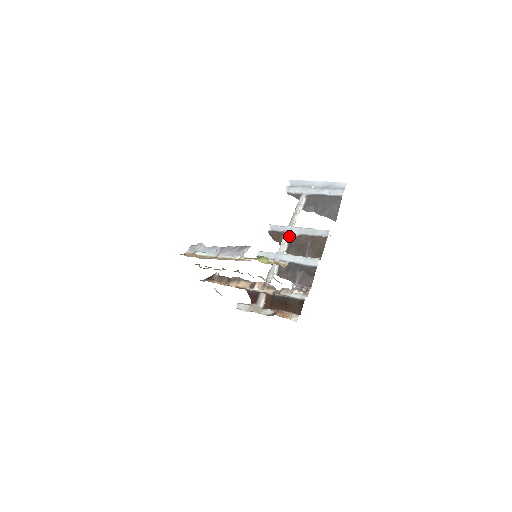
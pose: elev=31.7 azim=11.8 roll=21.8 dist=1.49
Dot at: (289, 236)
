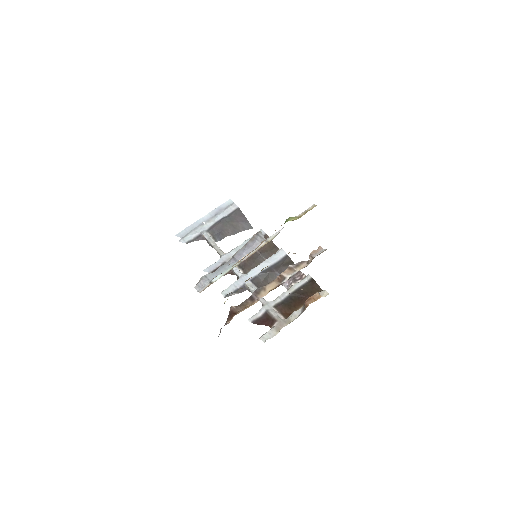
Dot at: occluded
